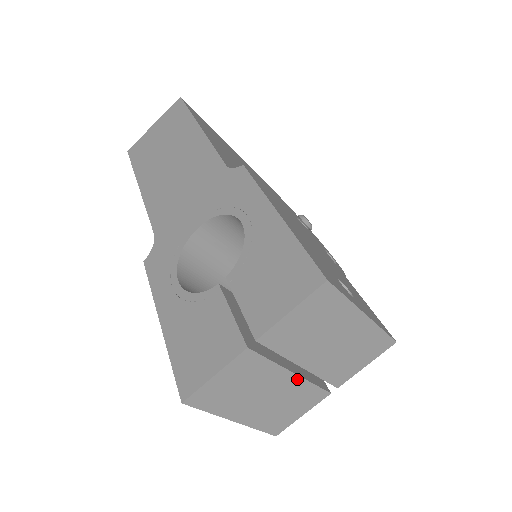
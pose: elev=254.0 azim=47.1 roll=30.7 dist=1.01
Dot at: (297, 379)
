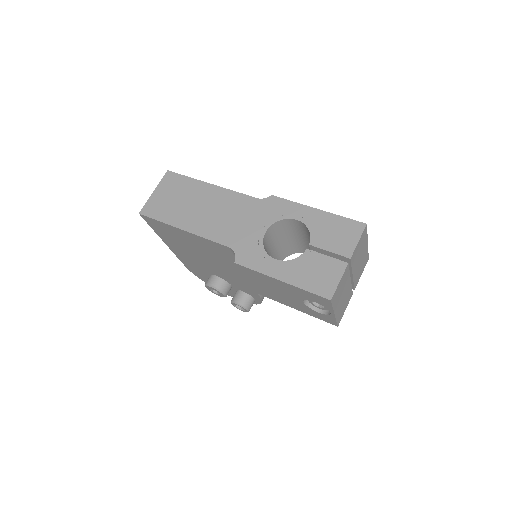
Dot at: (350, 284)
